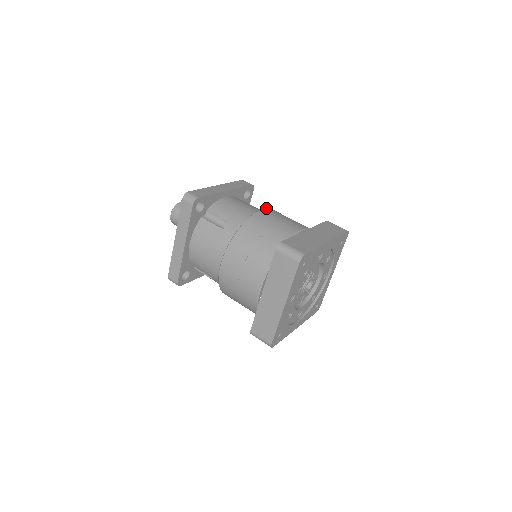
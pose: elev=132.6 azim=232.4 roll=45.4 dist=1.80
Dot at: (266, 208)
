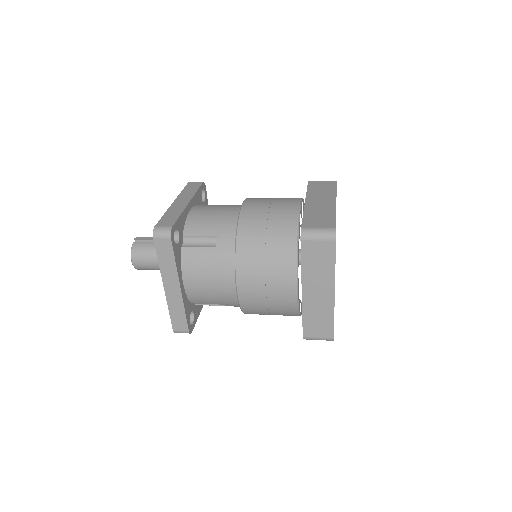
Dot at: (244, 200)
